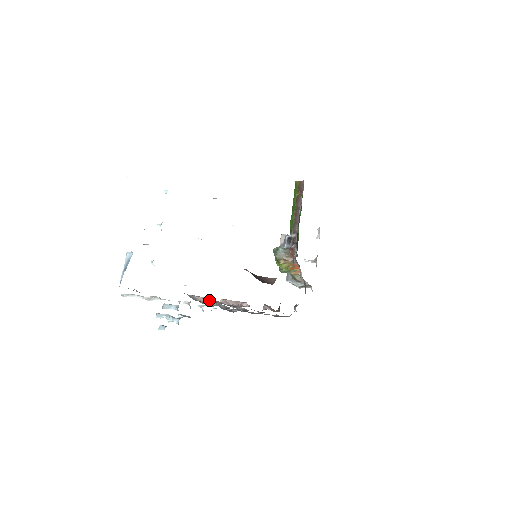
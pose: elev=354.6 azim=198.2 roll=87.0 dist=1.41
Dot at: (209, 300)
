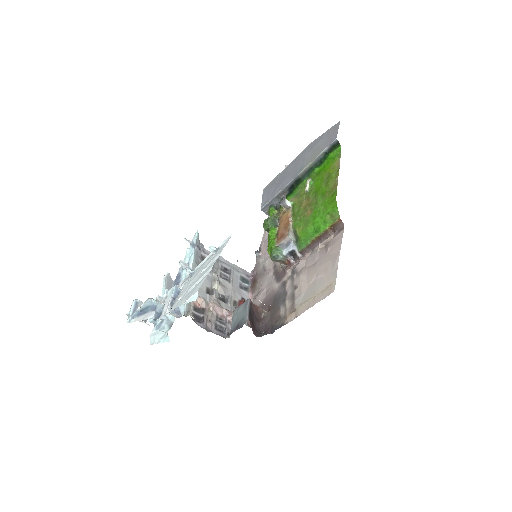
Dot at: (201, 302)
